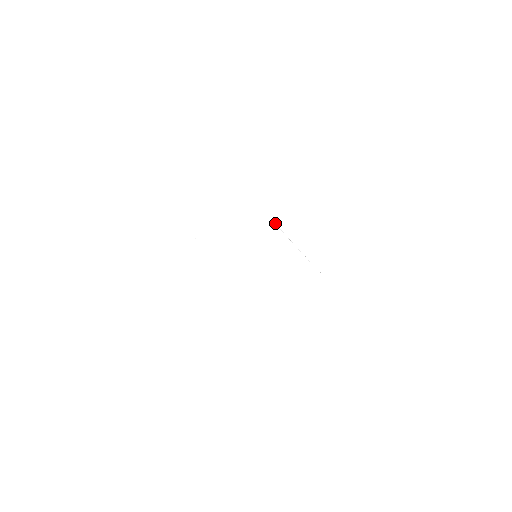
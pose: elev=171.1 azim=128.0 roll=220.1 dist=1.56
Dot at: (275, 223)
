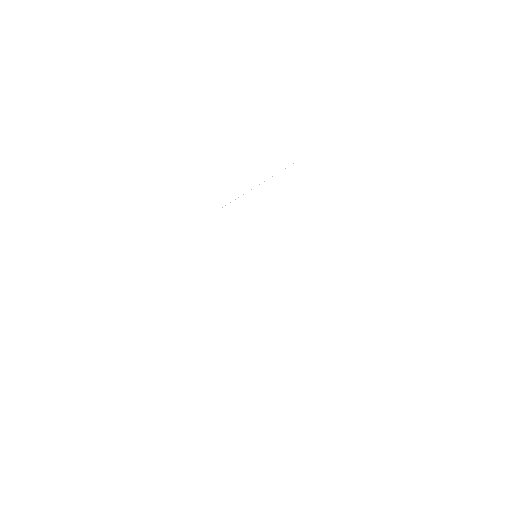
Dot at: occluded
